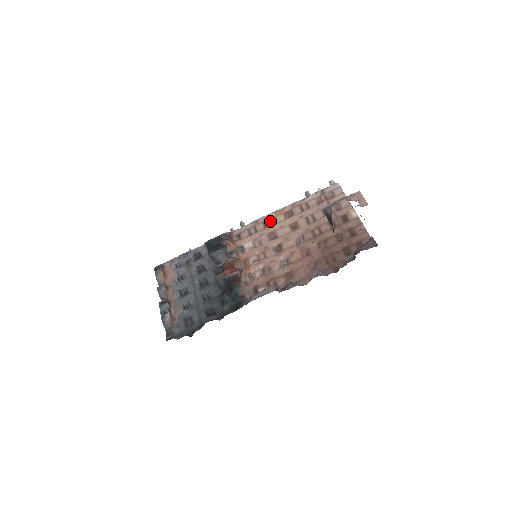
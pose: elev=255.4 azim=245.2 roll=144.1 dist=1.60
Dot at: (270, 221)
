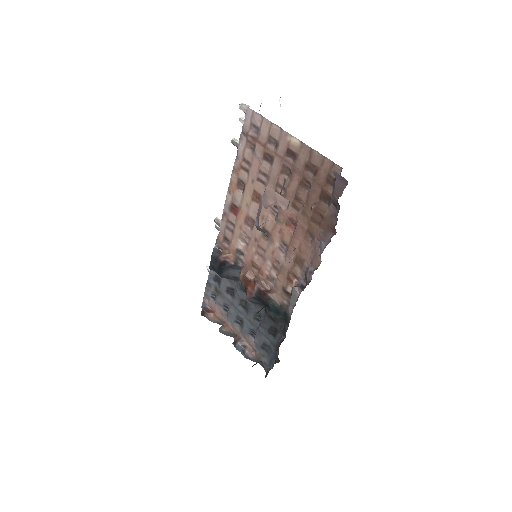
Dot at: (234, 205)
